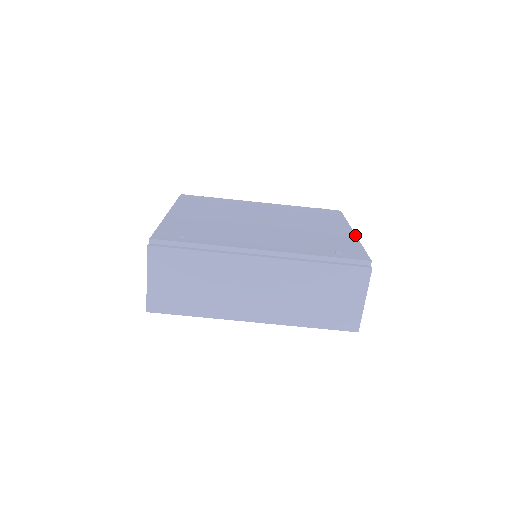
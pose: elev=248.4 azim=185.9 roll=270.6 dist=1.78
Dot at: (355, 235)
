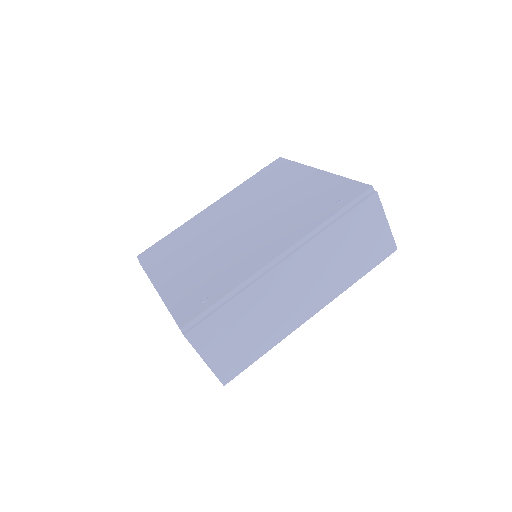
Dot at: (325, 172)
